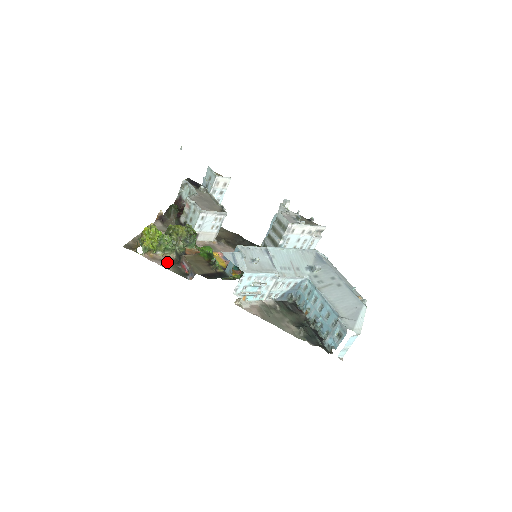
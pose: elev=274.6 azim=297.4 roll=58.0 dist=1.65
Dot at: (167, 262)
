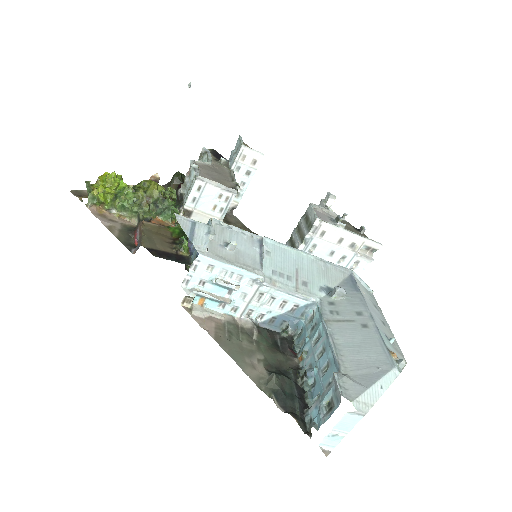
Dot at: (119, 225)
